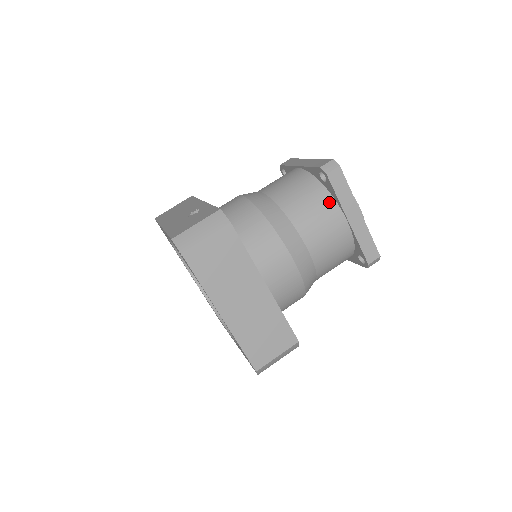
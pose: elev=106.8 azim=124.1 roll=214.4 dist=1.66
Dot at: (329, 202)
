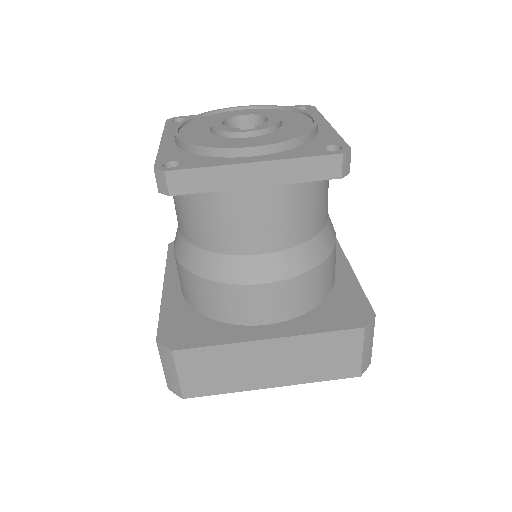
Dot at: (216, 196)
